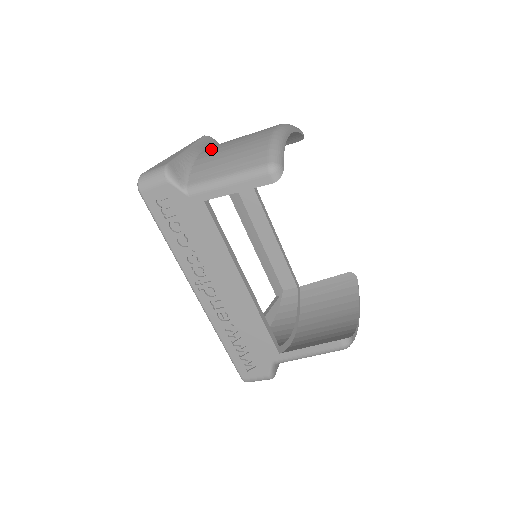
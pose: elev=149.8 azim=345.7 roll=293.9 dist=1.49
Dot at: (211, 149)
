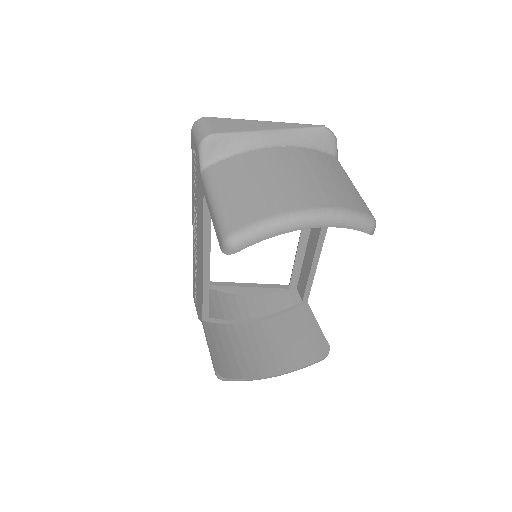
Dot at: (274, 155)
